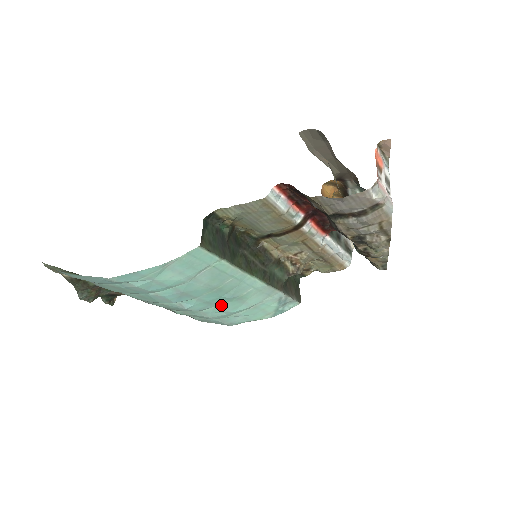
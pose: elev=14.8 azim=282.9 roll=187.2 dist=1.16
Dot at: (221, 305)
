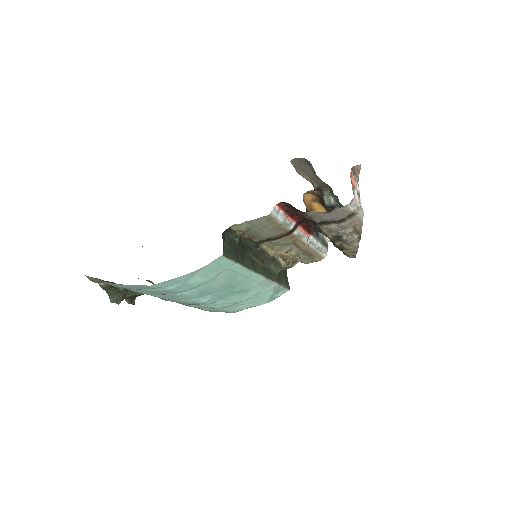
Dot at: (230, 297)
